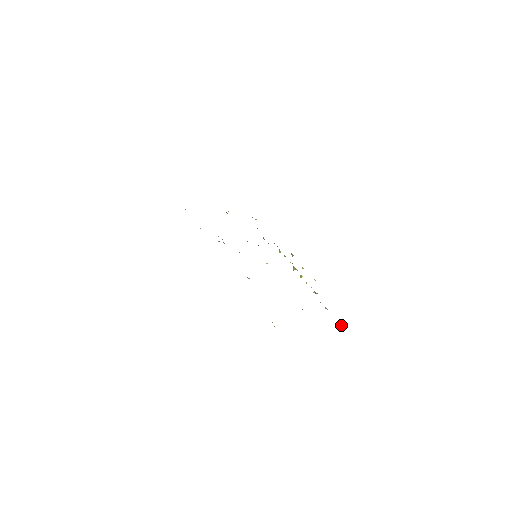
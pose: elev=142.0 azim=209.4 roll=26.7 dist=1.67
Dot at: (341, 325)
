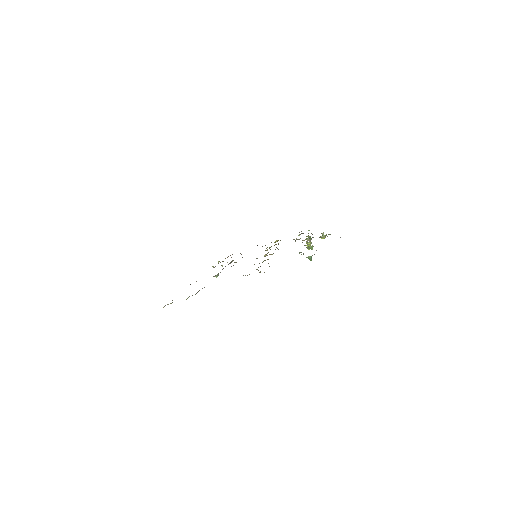
Dot at: occluded
